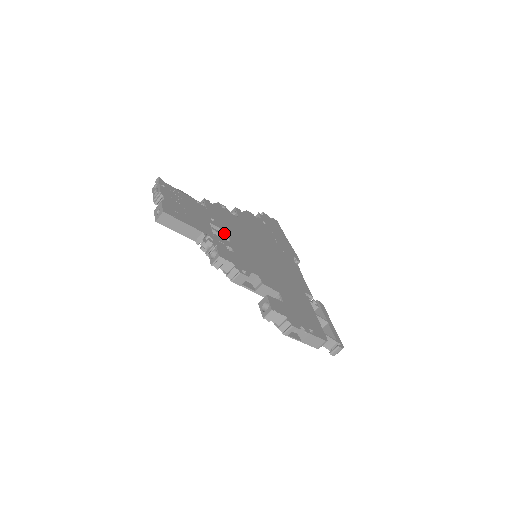
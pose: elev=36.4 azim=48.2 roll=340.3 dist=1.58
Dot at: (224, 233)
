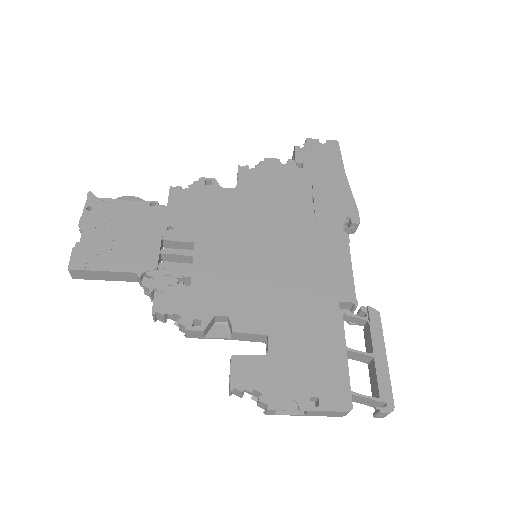
Dot at: (191, 244)
